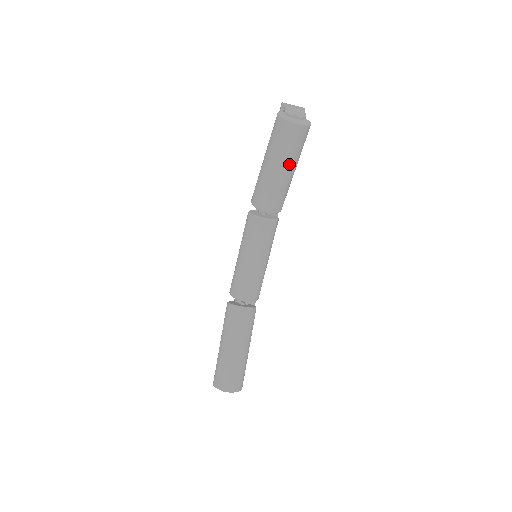
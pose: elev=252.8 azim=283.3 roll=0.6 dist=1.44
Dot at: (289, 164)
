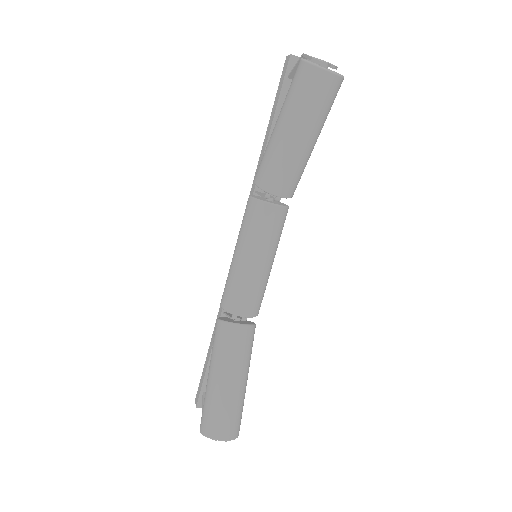
Dot at: (314, 130)
